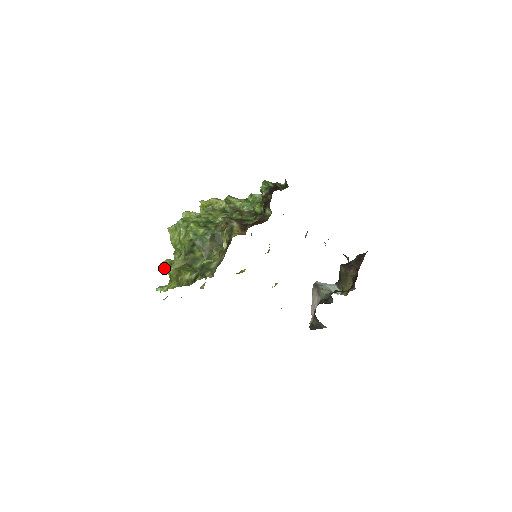
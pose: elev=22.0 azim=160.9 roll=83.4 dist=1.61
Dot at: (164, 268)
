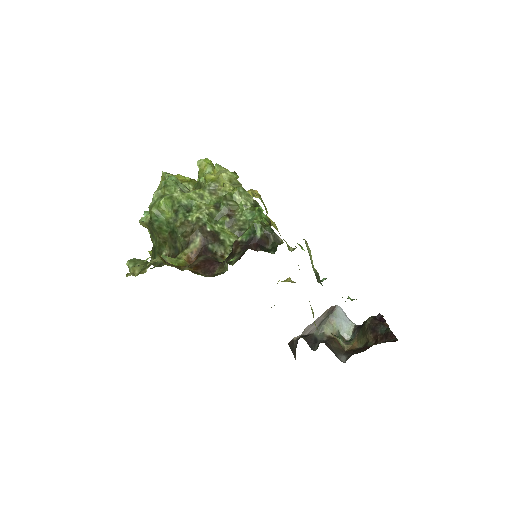
Dot at: occluded
